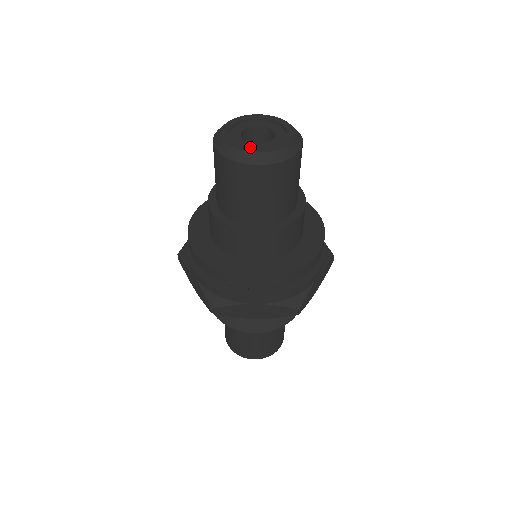
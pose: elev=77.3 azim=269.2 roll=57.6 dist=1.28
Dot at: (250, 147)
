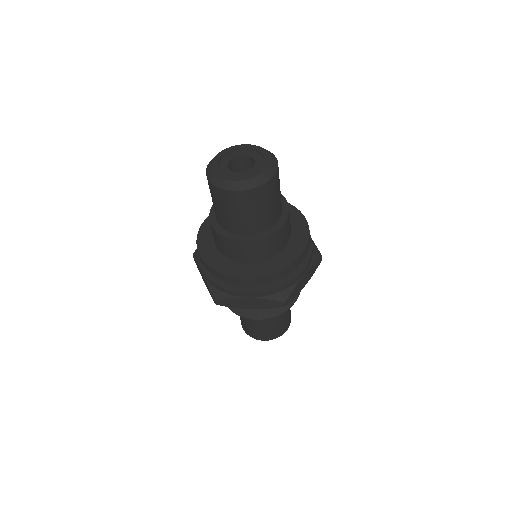
Dot at: (256, 172)
